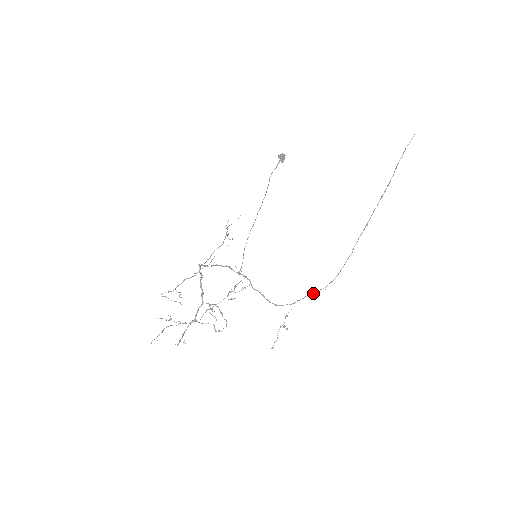
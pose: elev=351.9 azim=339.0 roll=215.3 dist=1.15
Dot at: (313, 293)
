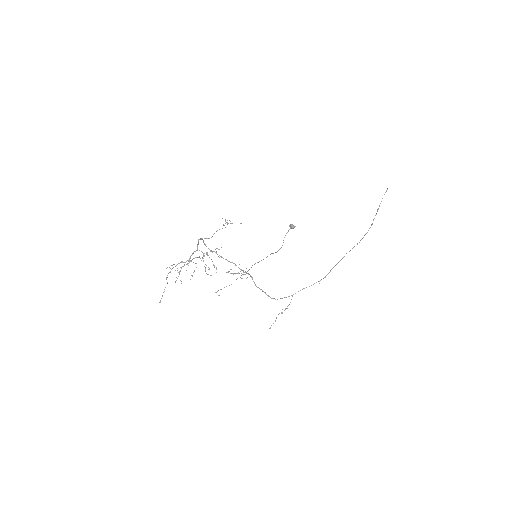
Dot at: (309, 286)
